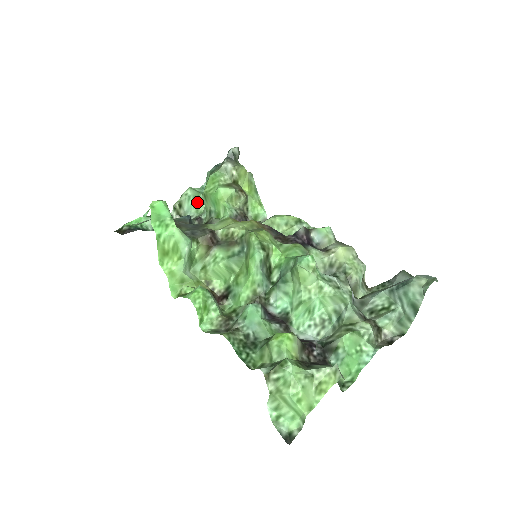
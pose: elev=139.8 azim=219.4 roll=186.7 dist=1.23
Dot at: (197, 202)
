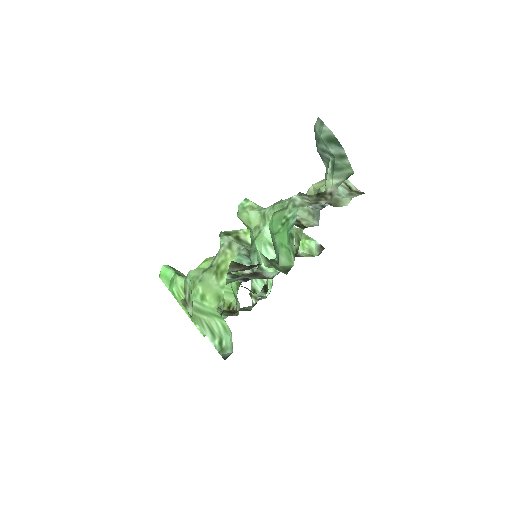
Dot at: (265, 279)
